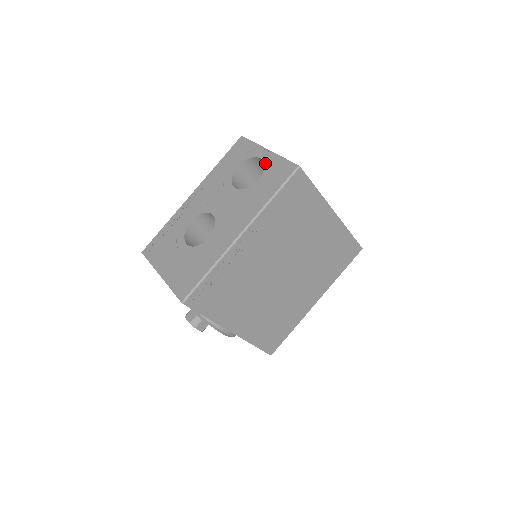
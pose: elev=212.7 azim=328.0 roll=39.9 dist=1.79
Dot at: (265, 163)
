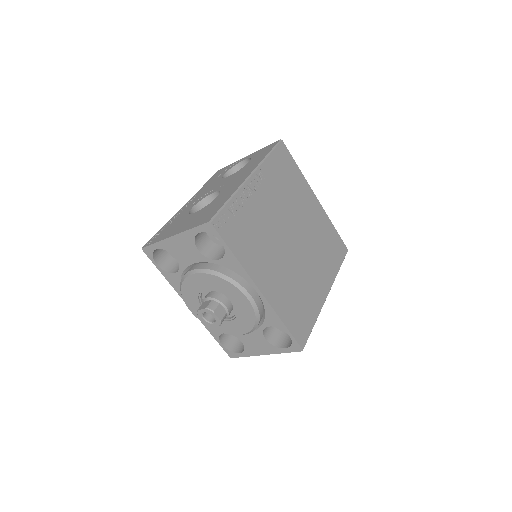
Dot at: (250, 157)
